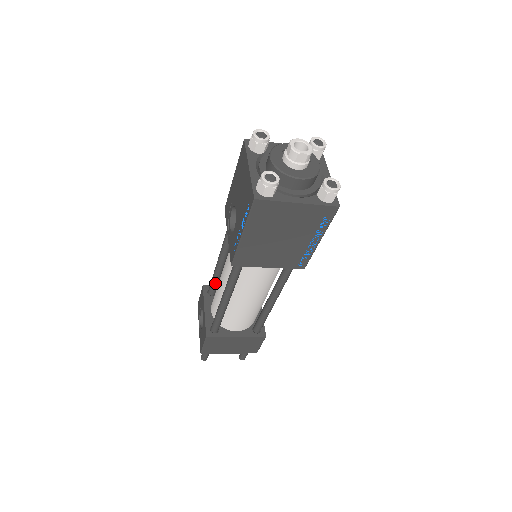
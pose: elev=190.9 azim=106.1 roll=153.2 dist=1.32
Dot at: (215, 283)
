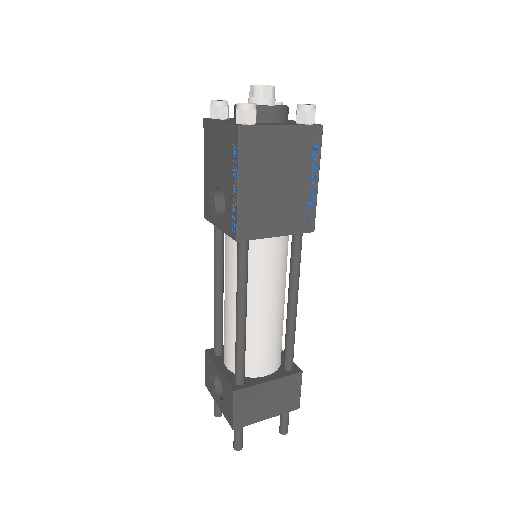
Dot at: (219, 332)
